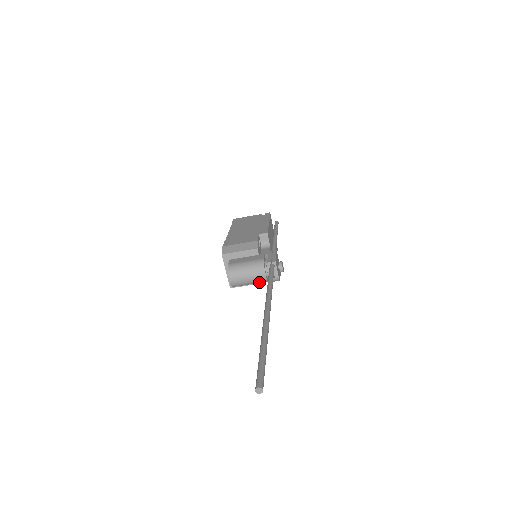
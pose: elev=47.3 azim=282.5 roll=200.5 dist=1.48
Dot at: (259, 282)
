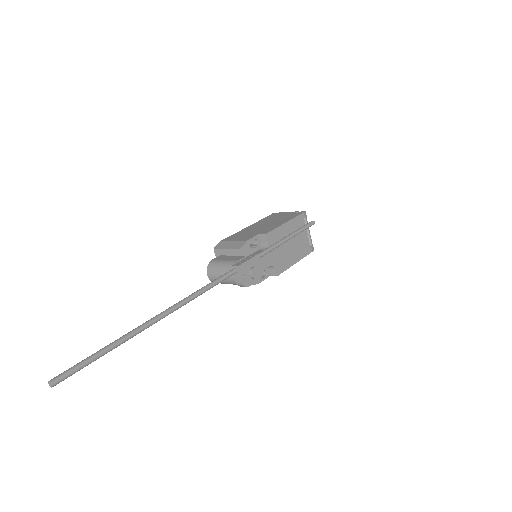
Dot at: (233, 284)
